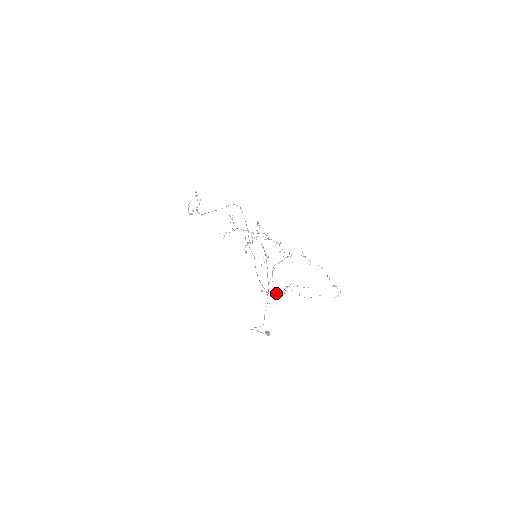
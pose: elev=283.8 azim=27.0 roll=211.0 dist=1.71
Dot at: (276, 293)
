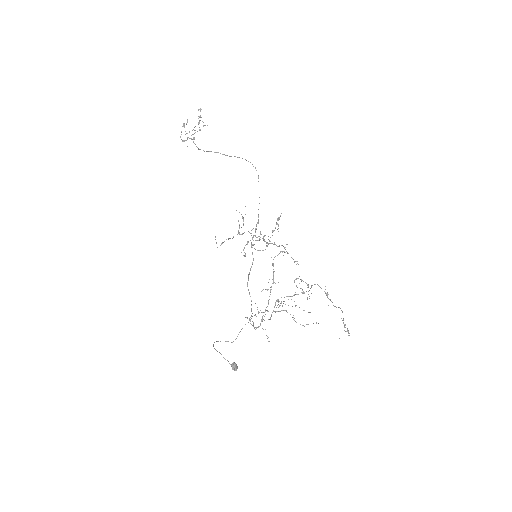
Dot at: (268, 337)
